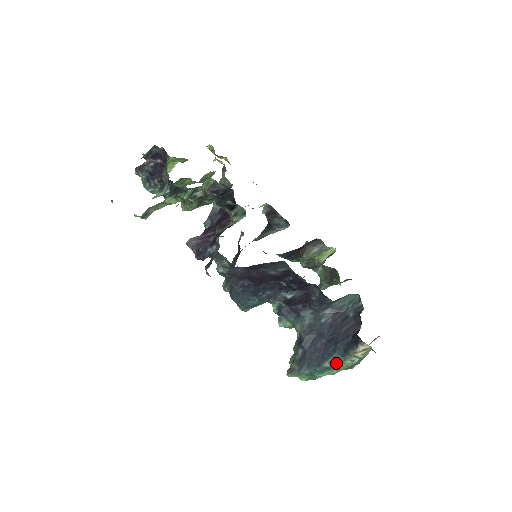
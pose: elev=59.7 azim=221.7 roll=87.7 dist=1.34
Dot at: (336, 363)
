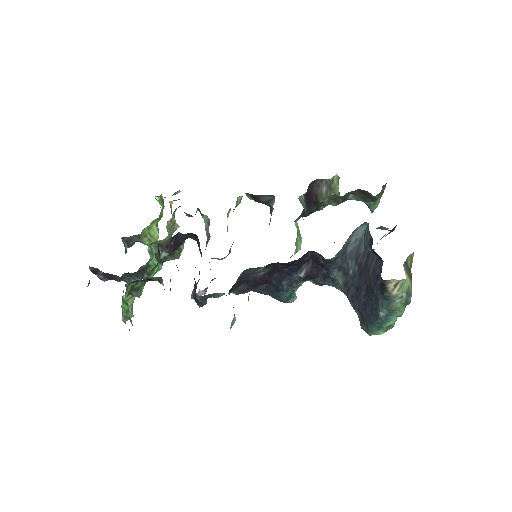
Dot at: (388, 308)
